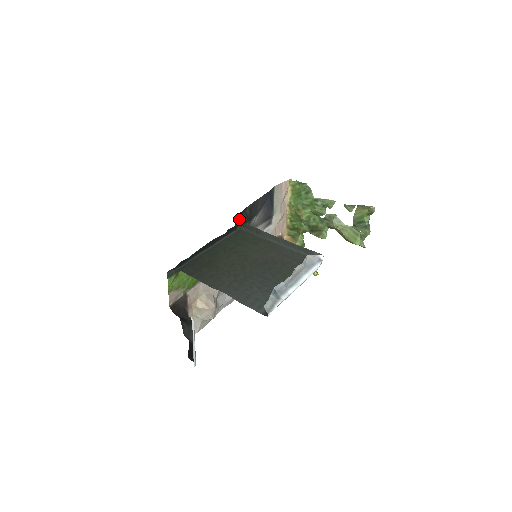
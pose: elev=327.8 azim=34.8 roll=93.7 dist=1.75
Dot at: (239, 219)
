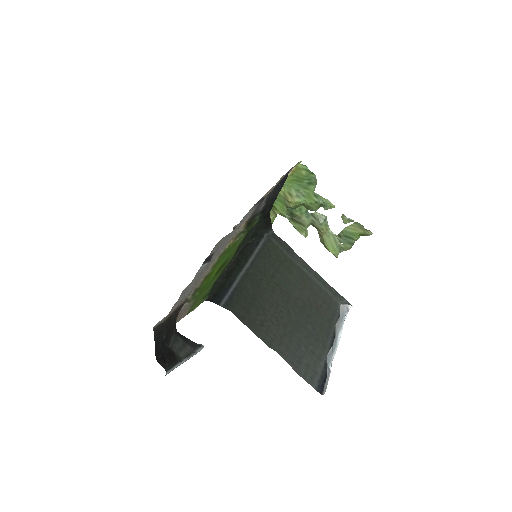
Dot at: (268, 223)
